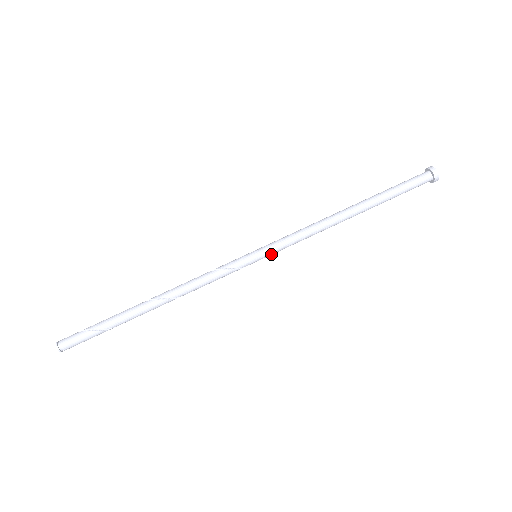
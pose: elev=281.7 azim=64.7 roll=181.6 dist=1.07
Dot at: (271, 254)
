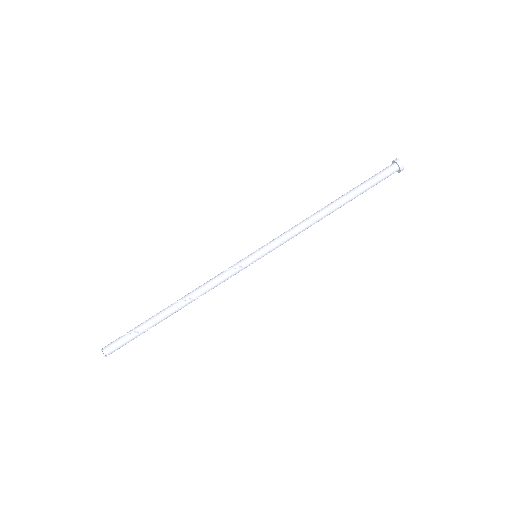
Dot at: (268, 251)
